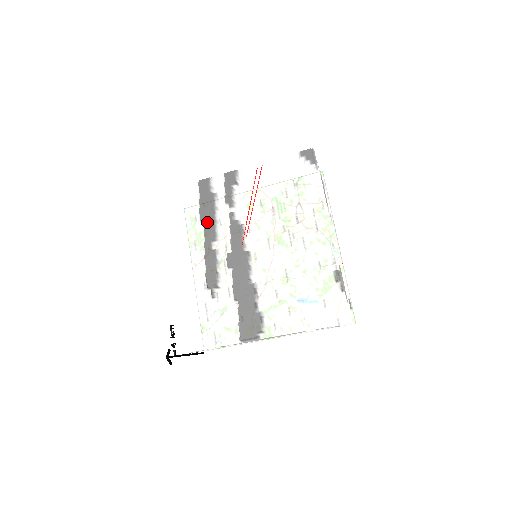
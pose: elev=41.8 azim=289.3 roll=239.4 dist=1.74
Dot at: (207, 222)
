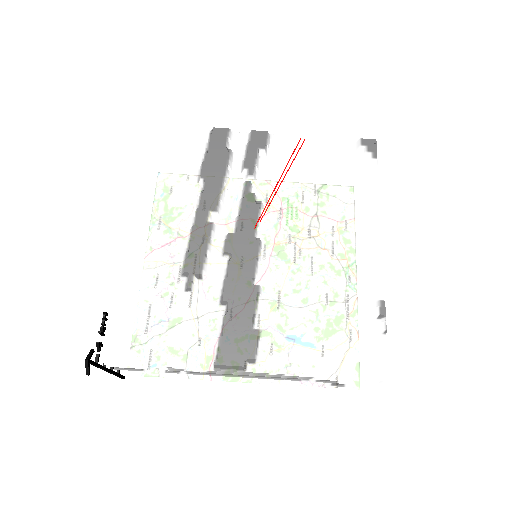
Dot at: (210, 183)
